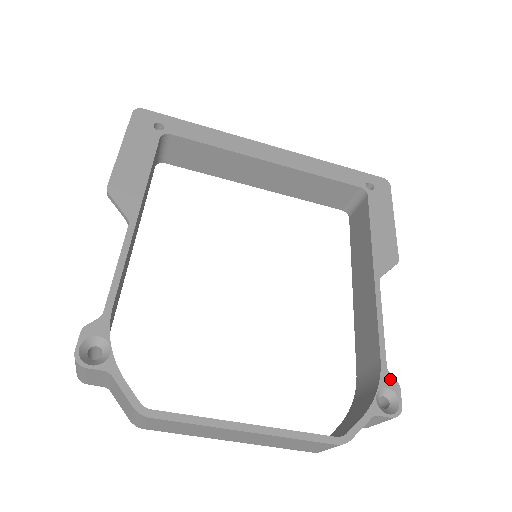
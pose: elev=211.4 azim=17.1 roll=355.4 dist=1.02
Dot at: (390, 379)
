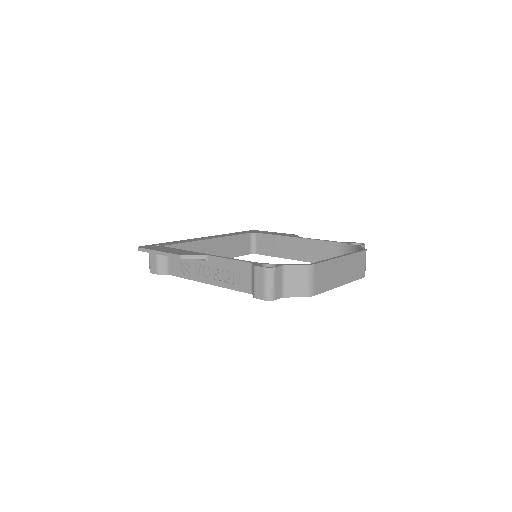
Dot at: (348, 242)
